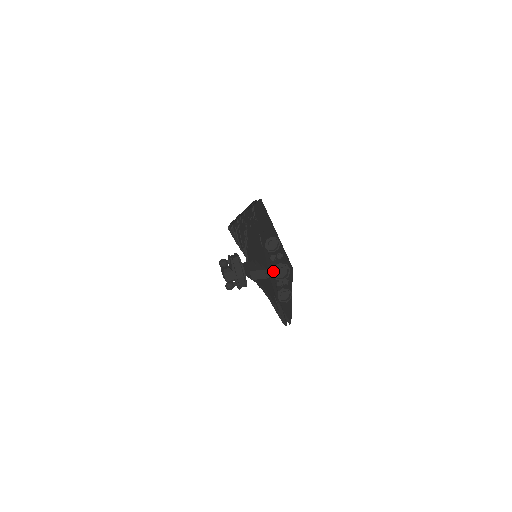
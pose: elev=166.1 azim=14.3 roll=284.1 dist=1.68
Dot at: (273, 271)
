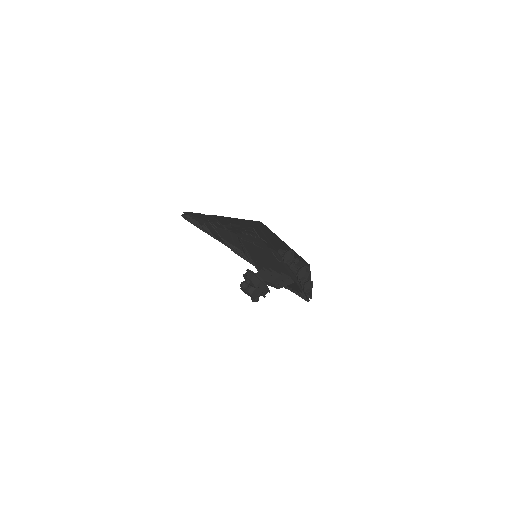
Dot at: (298, 277)
